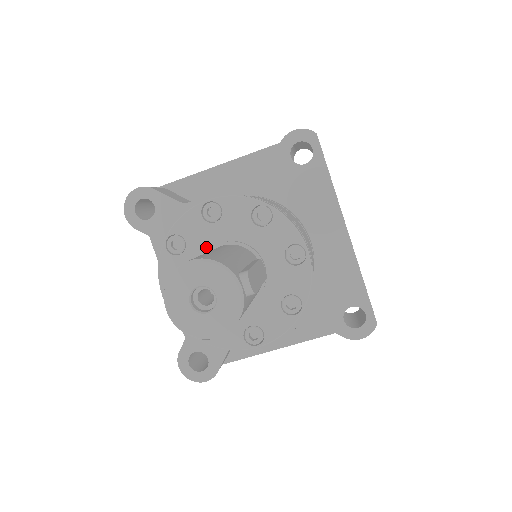
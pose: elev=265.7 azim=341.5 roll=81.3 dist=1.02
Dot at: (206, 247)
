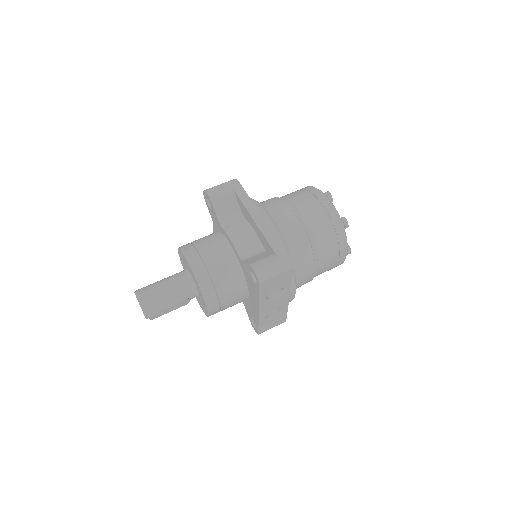
Dot at: (188, 268)
